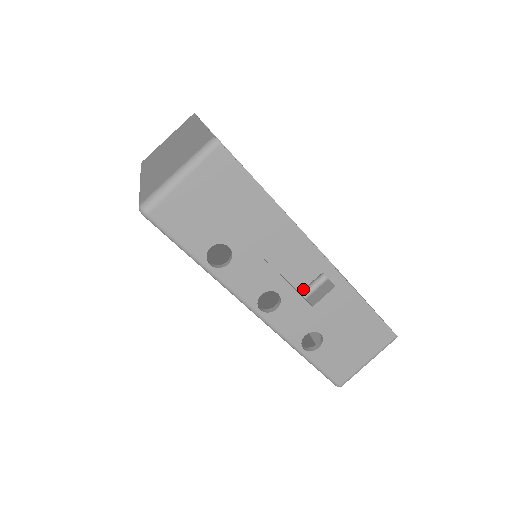
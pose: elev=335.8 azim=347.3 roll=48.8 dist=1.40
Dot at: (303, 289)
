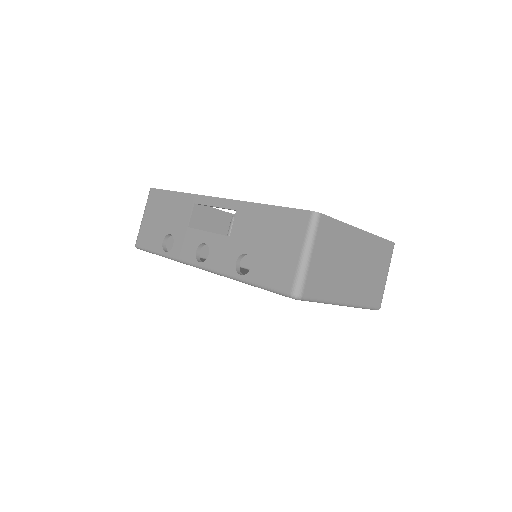
Dot at: occluded
